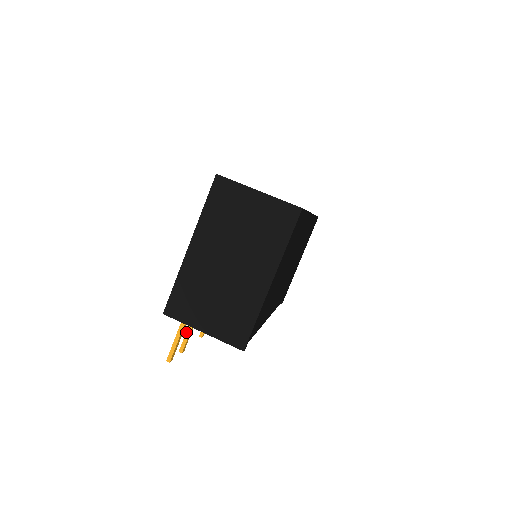
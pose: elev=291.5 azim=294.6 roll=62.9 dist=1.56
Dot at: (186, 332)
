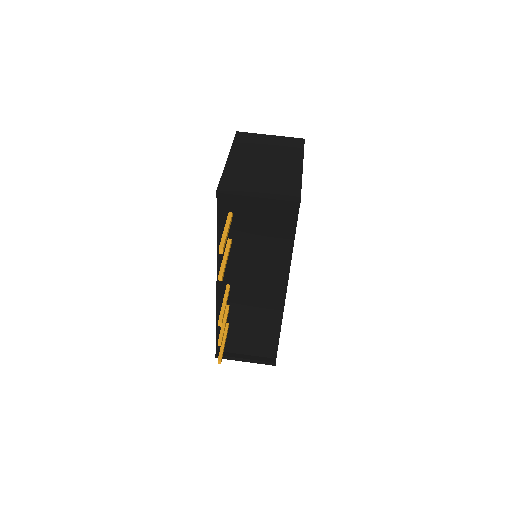
Dot at: (222, 260)
